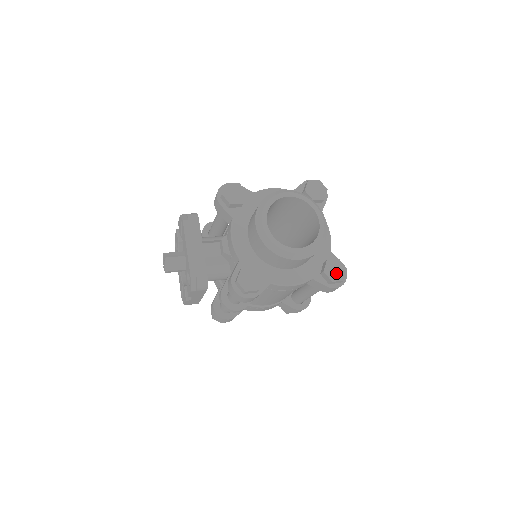
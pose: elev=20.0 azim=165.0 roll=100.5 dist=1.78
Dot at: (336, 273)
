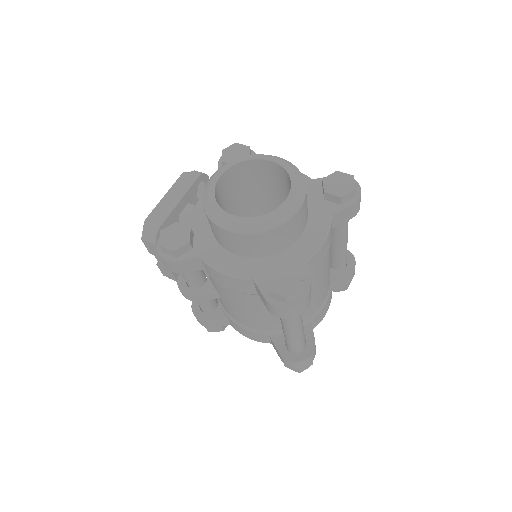
Dot at: (282, 283)
